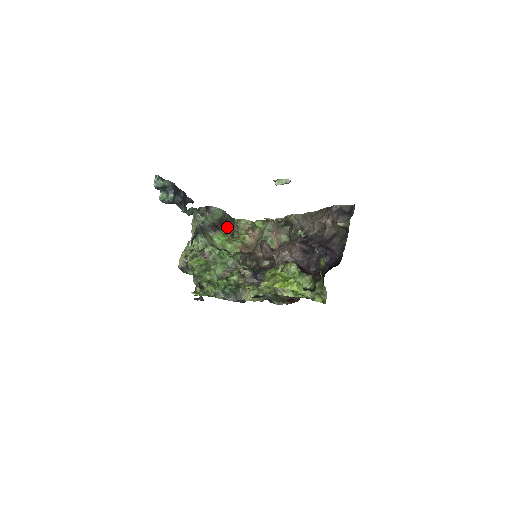
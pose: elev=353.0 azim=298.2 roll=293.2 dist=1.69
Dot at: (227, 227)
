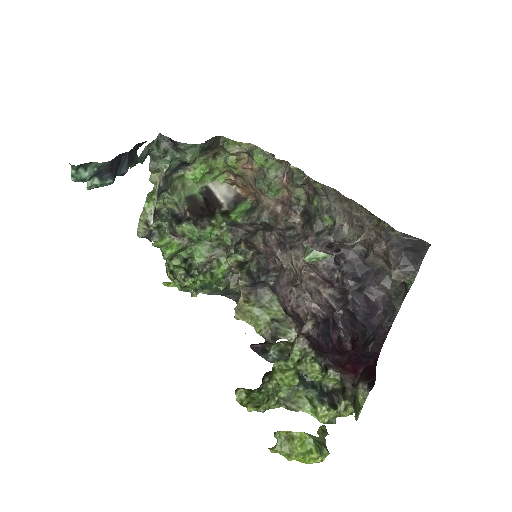
Dot at: (207, 150)
